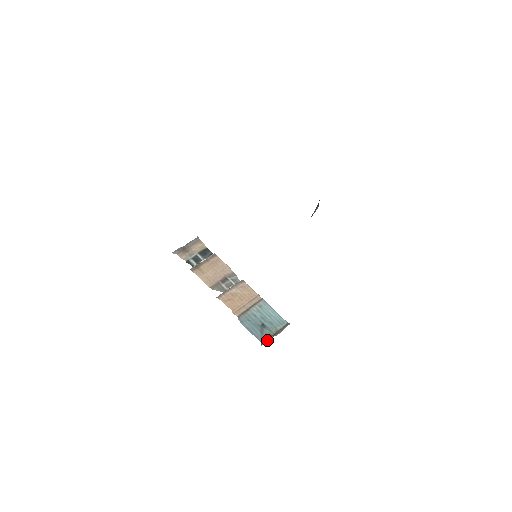
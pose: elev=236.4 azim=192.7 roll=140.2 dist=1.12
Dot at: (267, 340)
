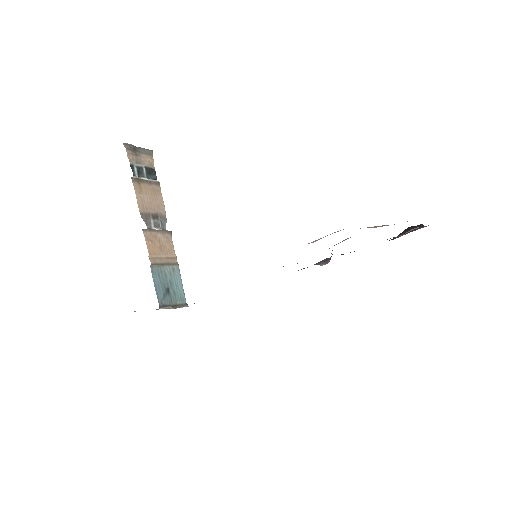
Dot at: (166, 308)
